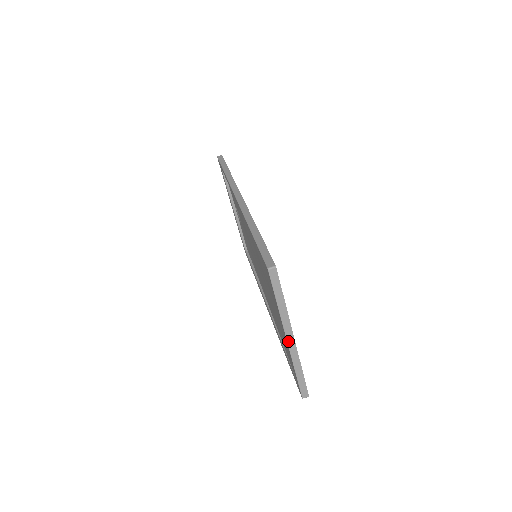
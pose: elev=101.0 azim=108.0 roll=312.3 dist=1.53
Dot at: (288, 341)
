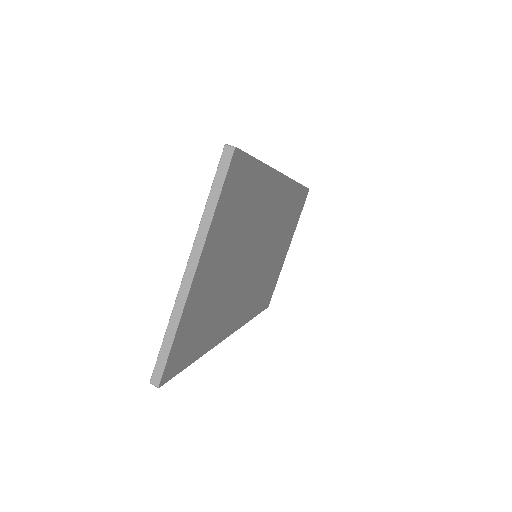
Dot at: (187, 270)
